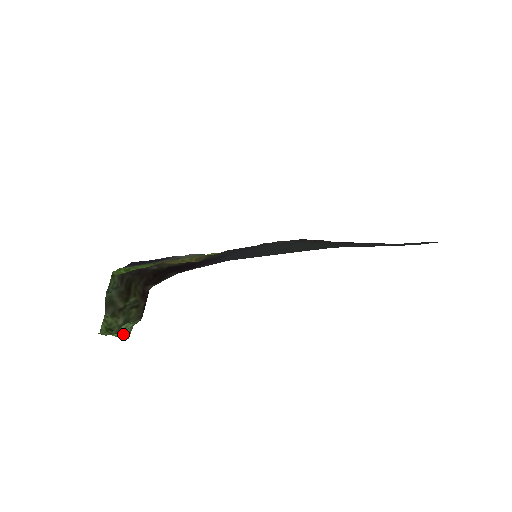
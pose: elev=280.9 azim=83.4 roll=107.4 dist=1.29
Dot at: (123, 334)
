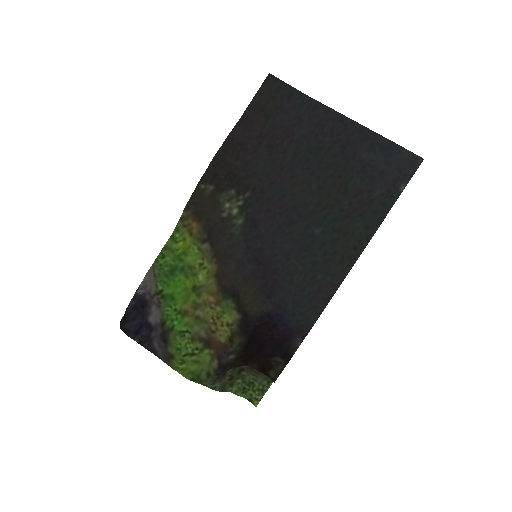
Dot at: (256, 383)
